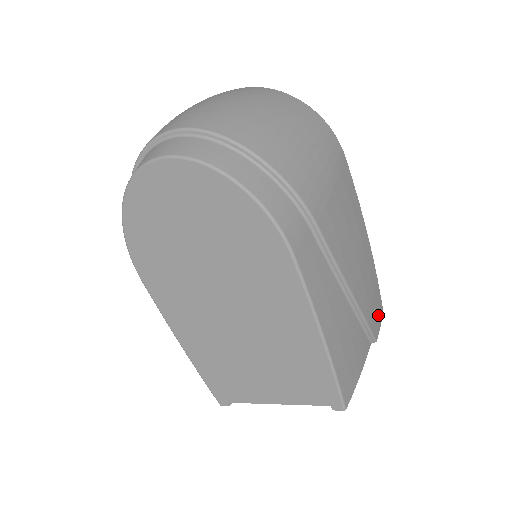
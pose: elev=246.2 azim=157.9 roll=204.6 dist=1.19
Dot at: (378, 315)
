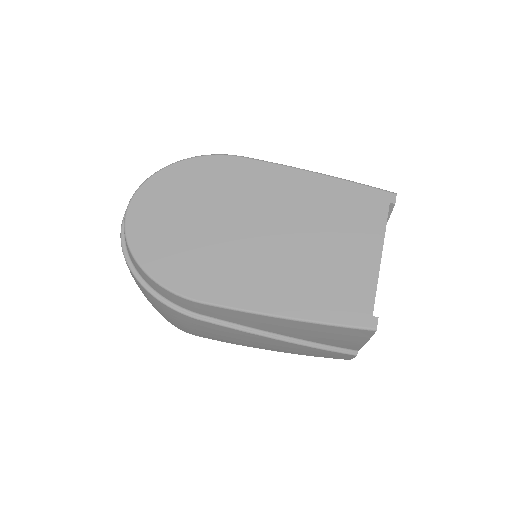
Dot at: occluded
